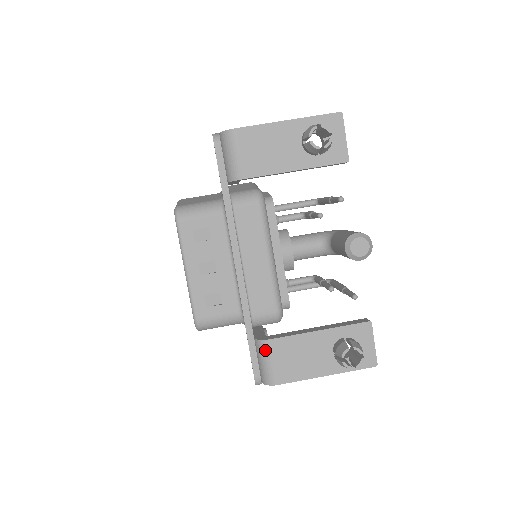
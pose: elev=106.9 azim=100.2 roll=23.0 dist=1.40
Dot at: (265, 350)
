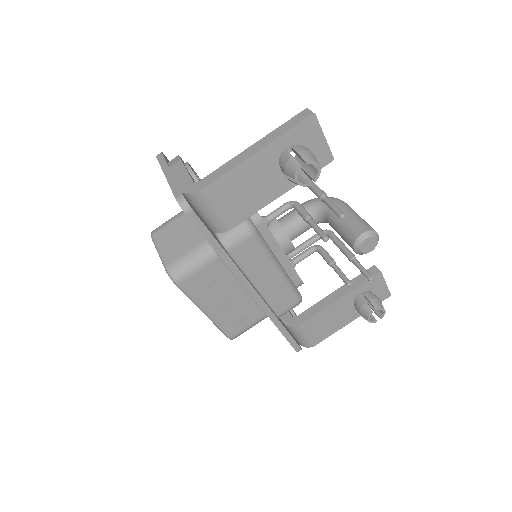
Dot at: (298, 332)
